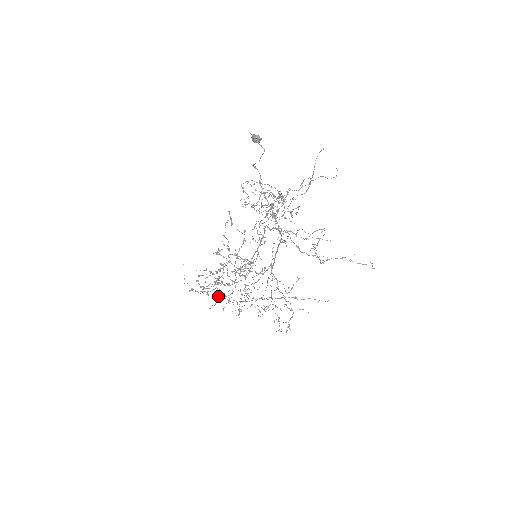
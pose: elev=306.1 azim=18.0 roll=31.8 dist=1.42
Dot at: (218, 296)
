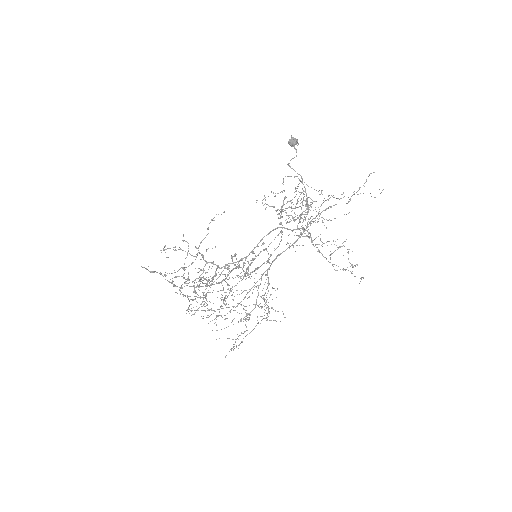
Dot at: (200, 296)
